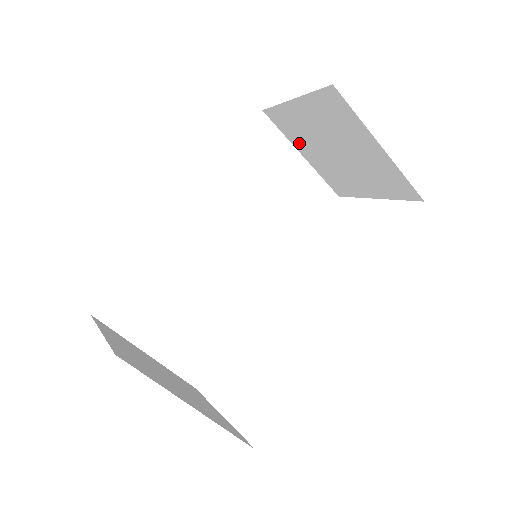
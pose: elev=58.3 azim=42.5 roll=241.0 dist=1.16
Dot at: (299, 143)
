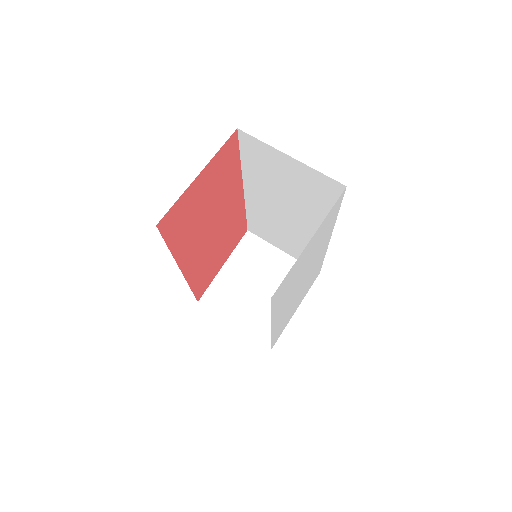
Dot at: (230, 311)
